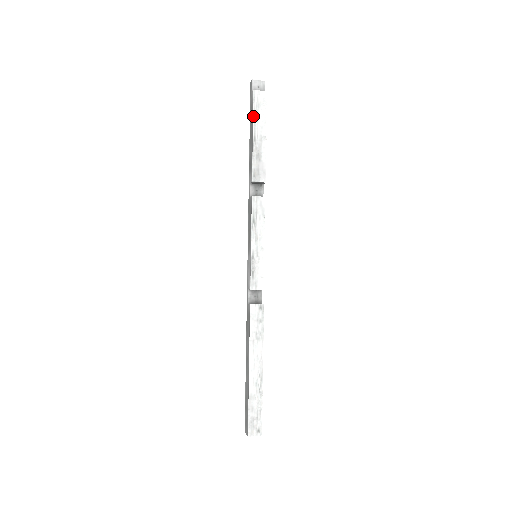
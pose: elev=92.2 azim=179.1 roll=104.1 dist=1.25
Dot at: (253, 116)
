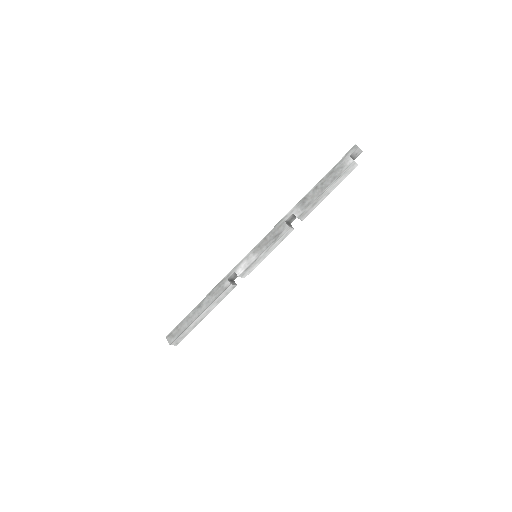
Dot at: (337, 178)
